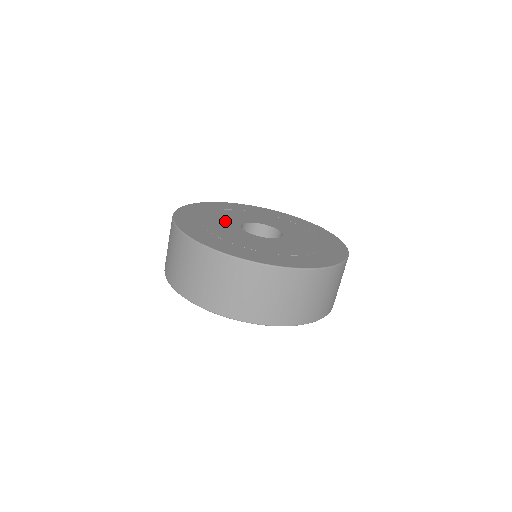
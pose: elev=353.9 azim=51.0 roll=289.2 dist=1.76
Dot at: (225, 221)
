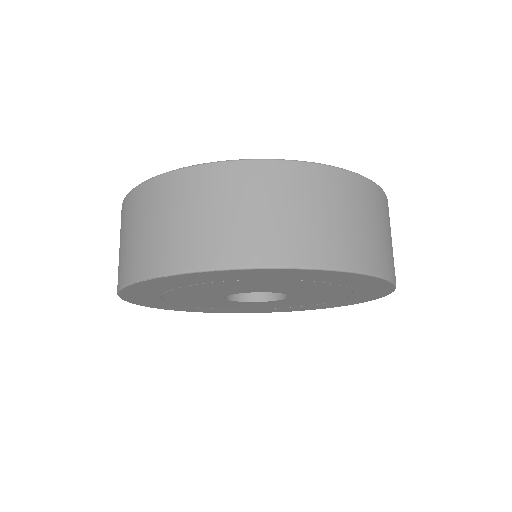
Dot at: occluded
